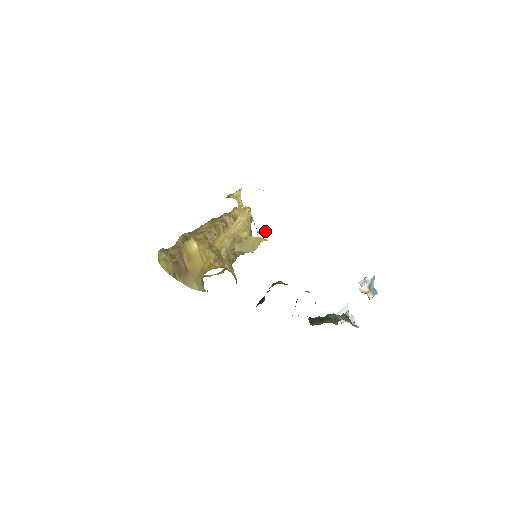
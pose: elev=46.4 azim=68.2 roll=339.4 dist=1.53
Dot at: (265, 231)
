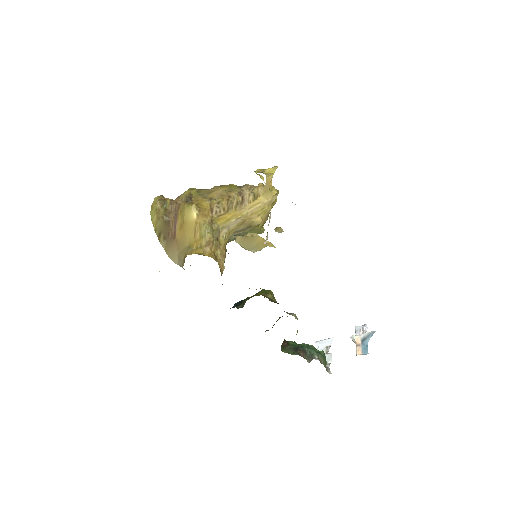
Dot at: (281, 229)
